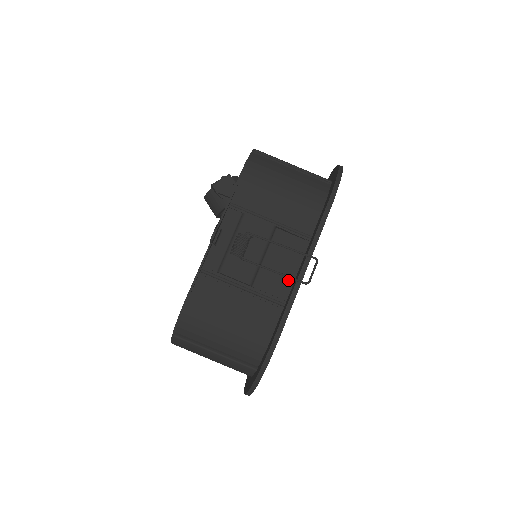
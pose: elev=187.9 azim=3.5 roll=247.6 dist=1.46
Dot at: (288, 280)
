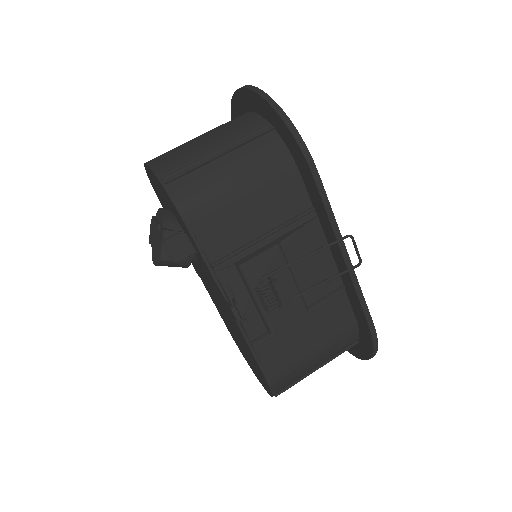
Dot at: (330, 268)
